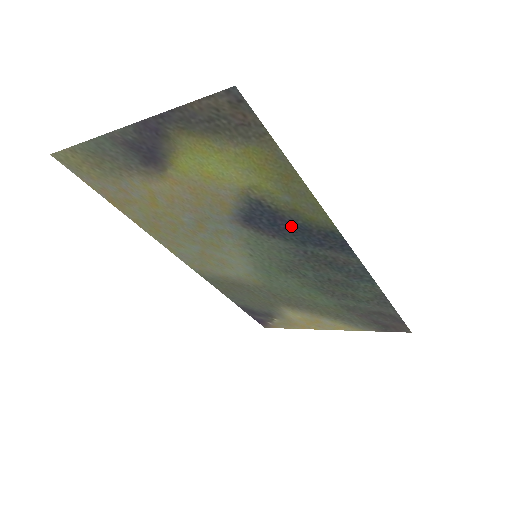
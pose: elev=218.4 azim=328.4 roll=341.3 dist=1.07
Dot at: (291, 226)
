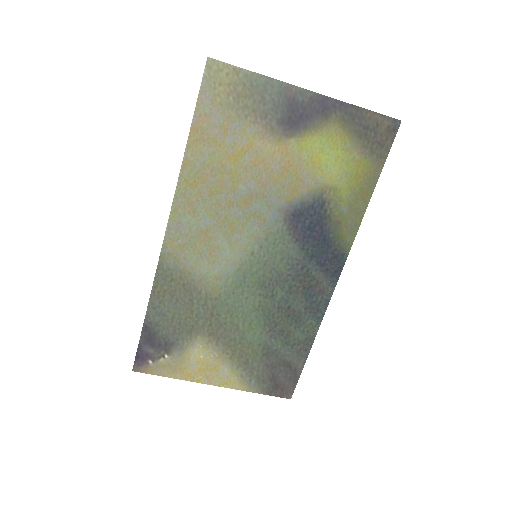
Dot at: (321, 236)
